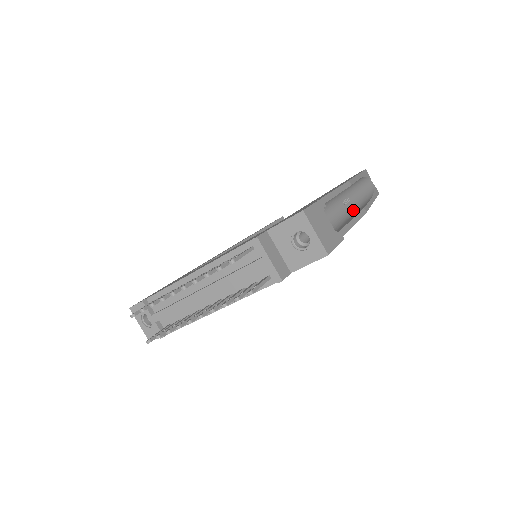
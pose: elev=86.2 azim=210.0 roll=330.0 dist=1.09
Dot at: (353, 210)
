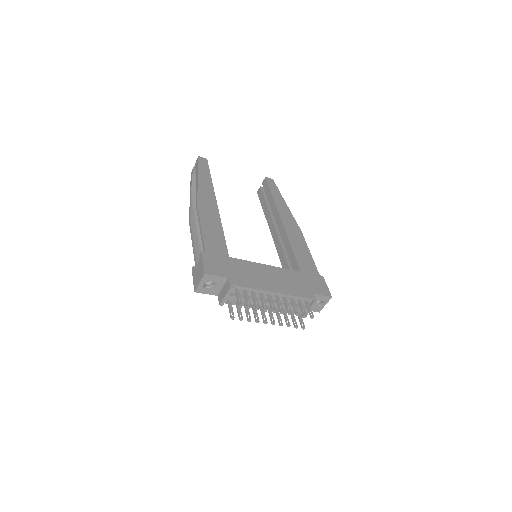
Dot at: occluded
